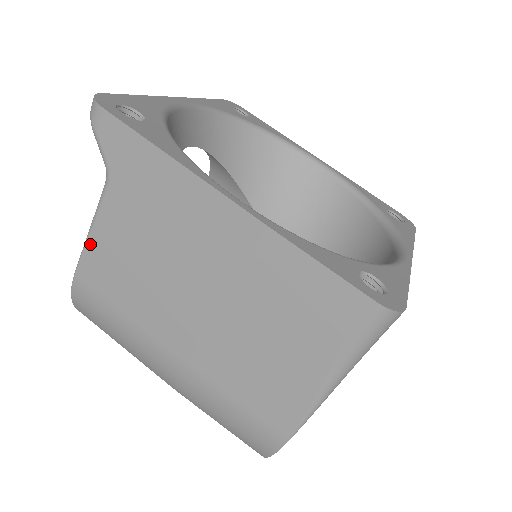
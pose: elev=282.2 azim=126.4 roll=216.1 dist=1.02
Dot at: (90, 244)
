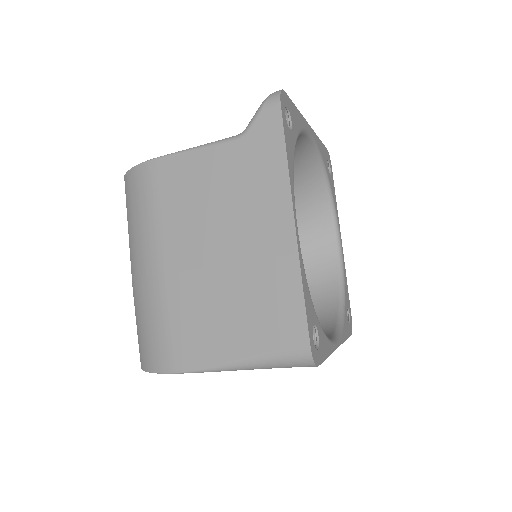
Dot at: (186, 155)
